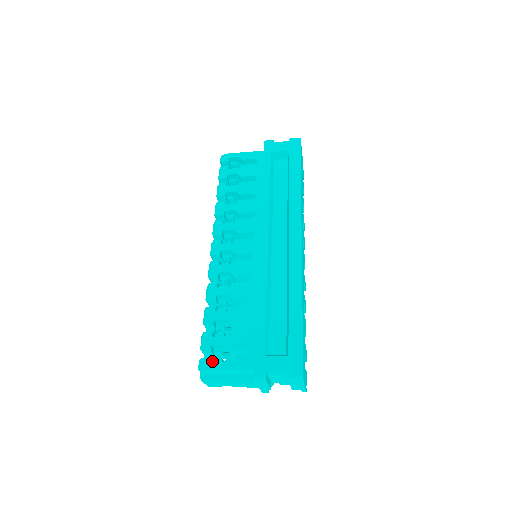
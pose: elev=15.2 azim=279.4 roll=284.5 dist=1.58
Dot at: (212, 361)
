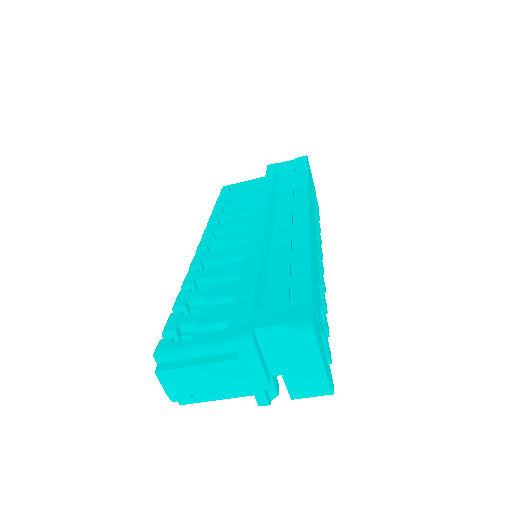
Dot at: occluded
